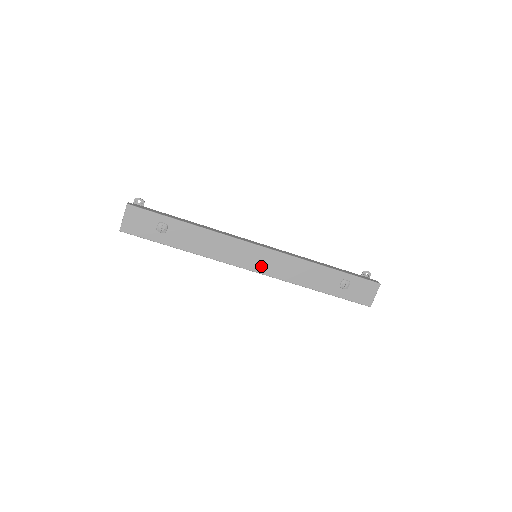
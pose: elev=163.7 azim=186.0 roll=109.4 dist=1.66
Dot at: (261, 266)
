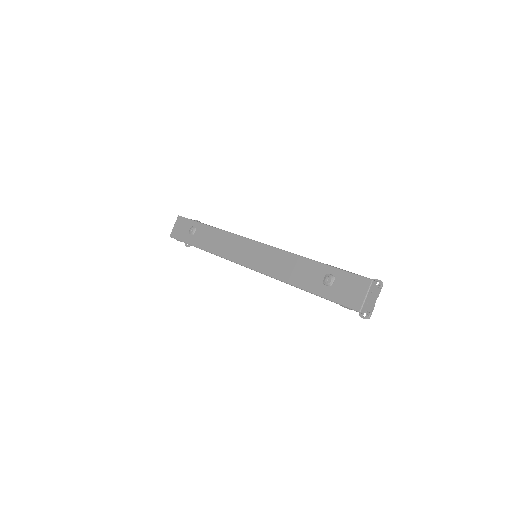
Dot at: (252, 261)
